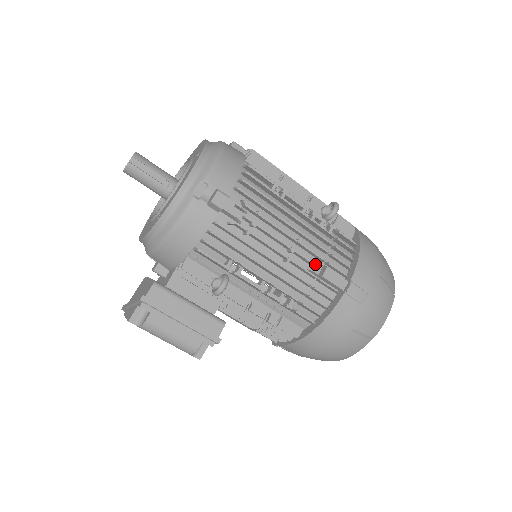
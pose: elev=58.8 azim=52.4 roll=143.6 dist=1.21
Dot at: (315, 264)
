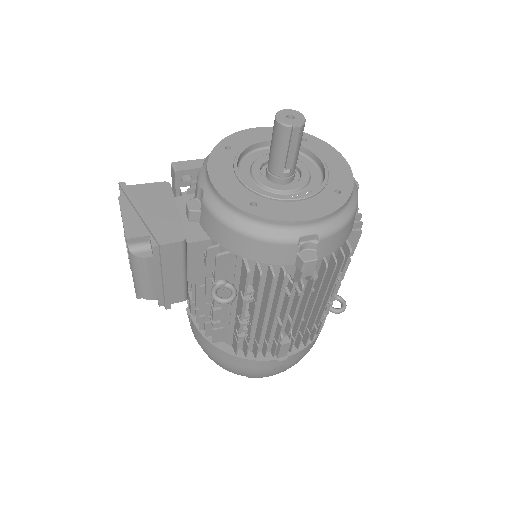
Dot at: occluded
